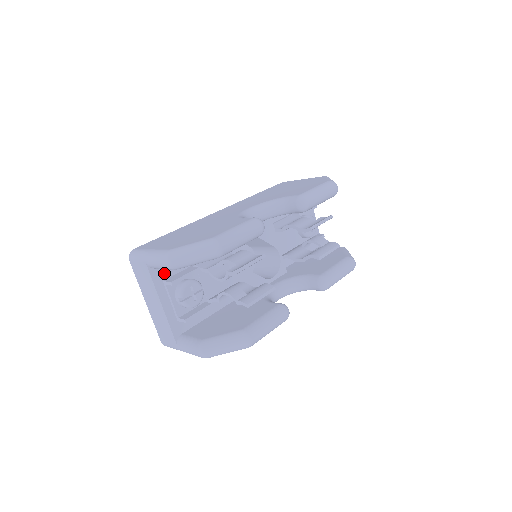
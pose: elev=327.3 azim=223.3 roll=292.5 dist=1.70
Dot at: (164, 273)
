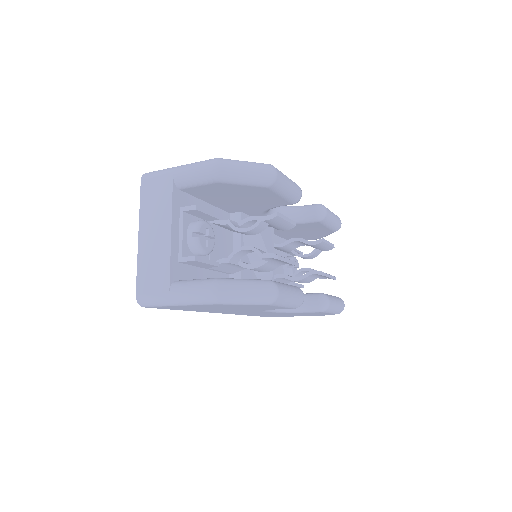
Dot at: (183, 201)
